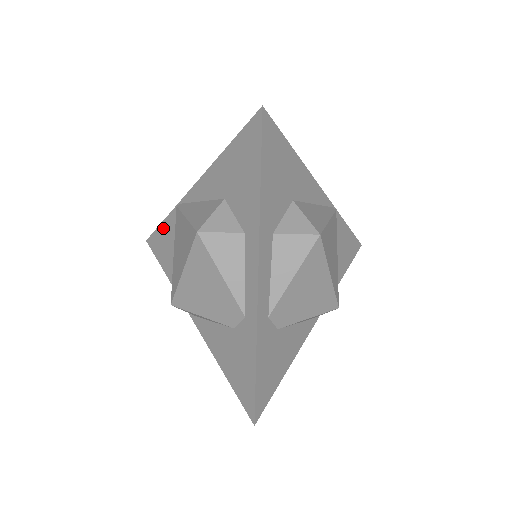
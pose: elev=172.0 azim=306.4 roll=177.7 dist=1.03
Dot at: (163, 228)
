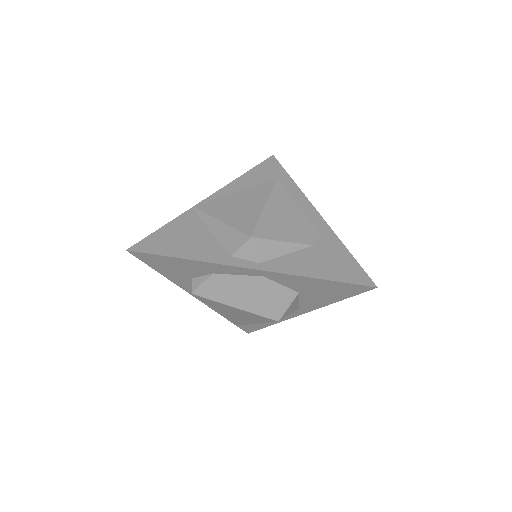
Dot at: (168, 228)
